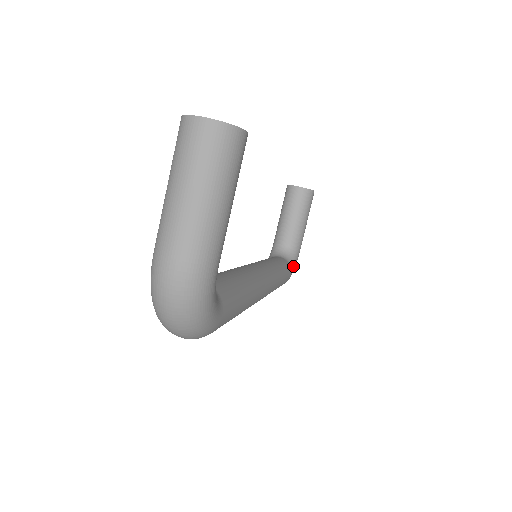
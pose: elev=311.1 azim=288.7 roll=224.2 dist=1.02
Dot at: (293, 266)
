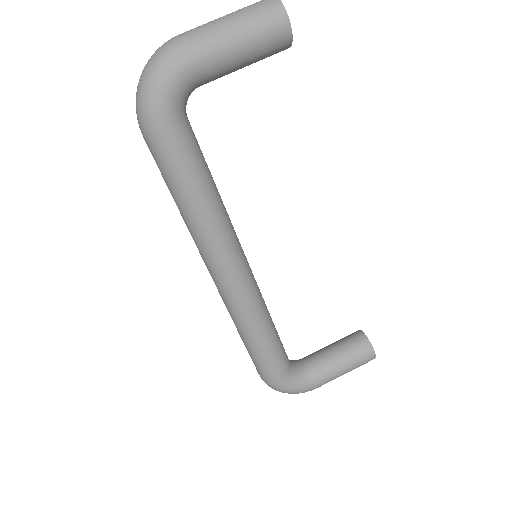
Dot at: (291, 381)
